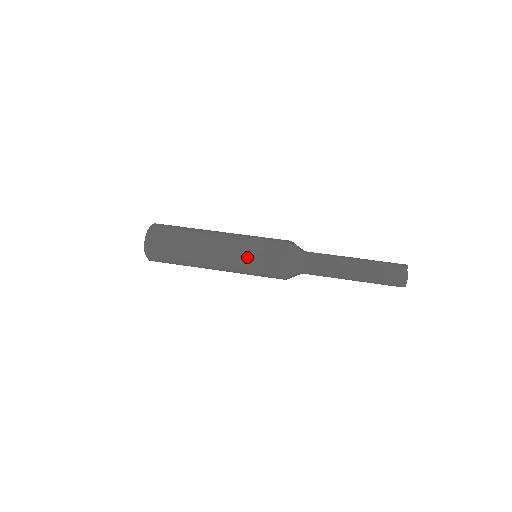
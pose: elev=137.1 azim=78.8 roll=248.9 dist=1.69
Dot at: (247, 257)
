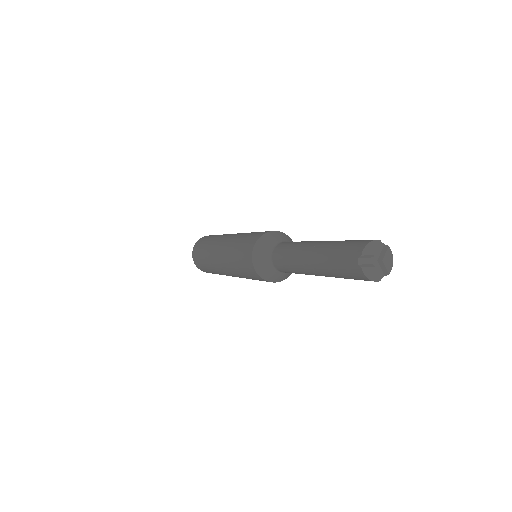
Dot at: (247, 233)
